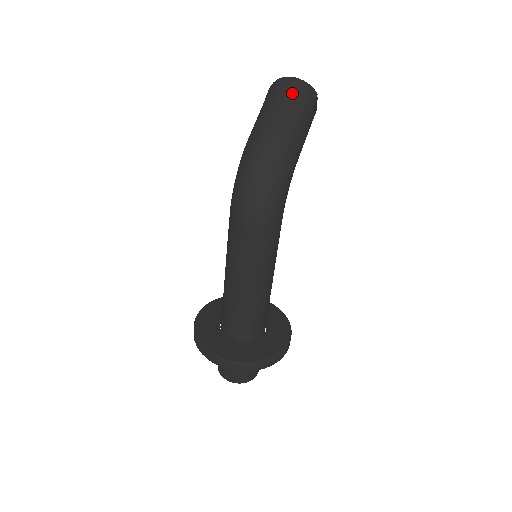
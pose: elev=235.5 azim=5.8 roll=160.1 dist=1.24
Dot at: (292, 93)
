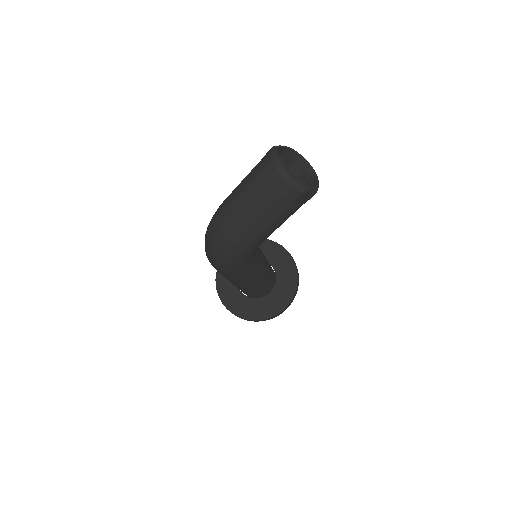
Dot at: (265, 186)
